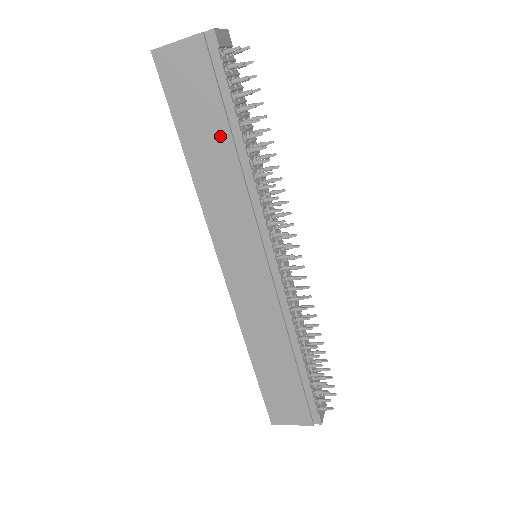
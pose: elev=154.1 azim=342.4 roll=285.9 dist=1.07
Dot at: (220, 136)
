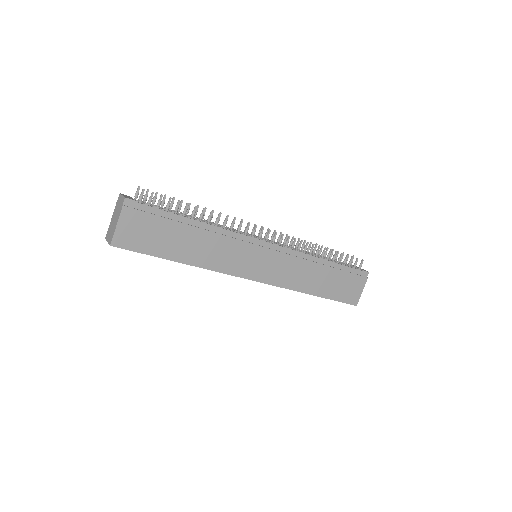
Dot at: (183, 232)
